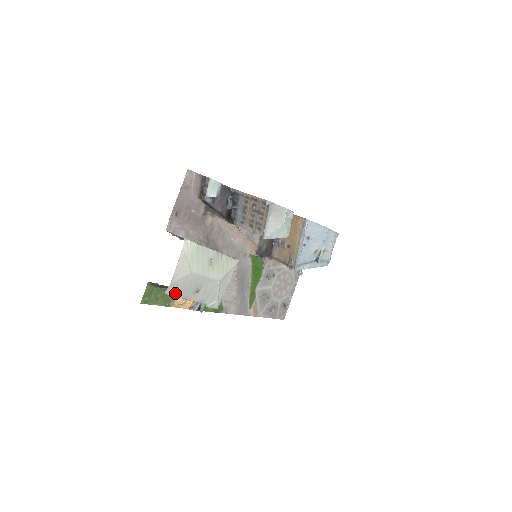
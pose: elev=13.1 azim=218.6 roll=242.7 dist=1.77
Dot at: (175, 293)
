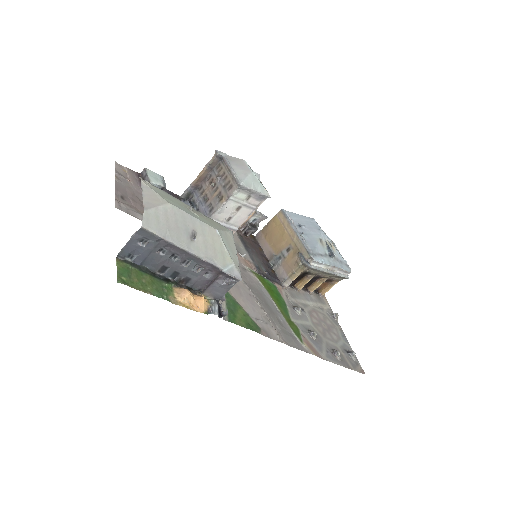
Dot at: (159, 232)
